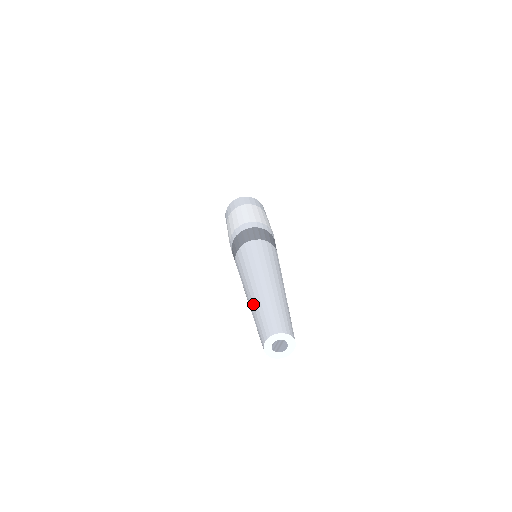
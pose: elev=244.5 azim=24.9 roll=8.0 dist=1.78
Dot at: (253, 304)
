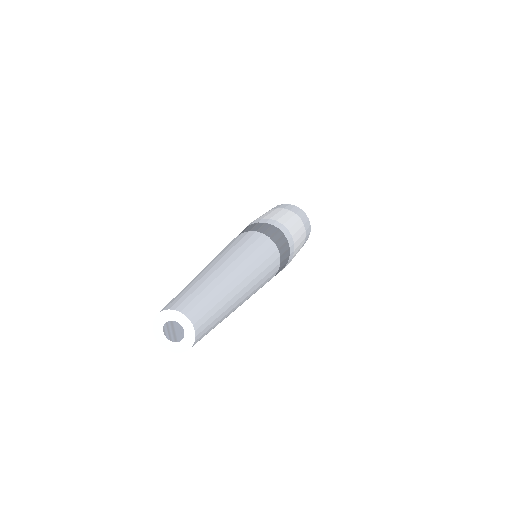
Dot at: occluded
